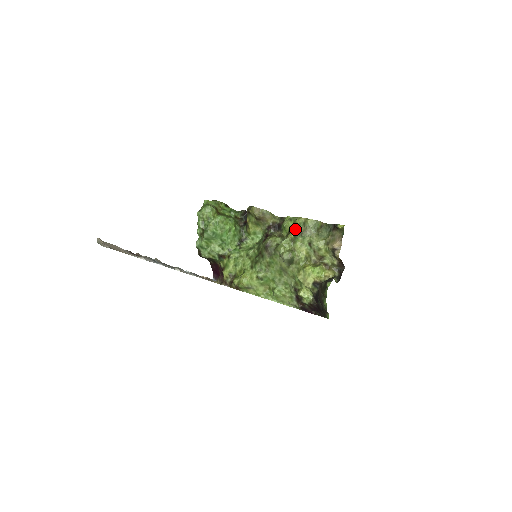
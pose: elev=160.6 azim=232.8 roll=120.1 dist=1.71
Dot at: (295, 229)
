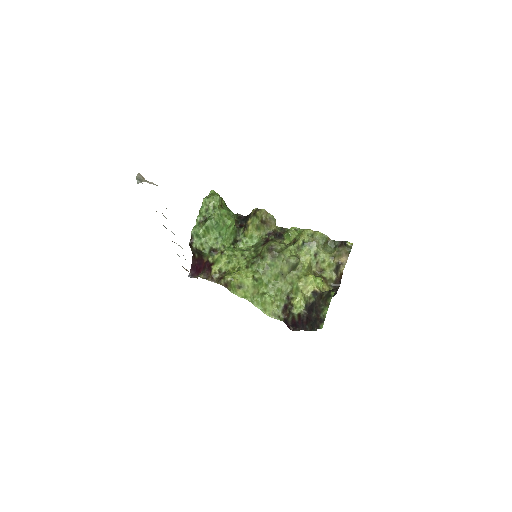
Dot at: (303, 238)
